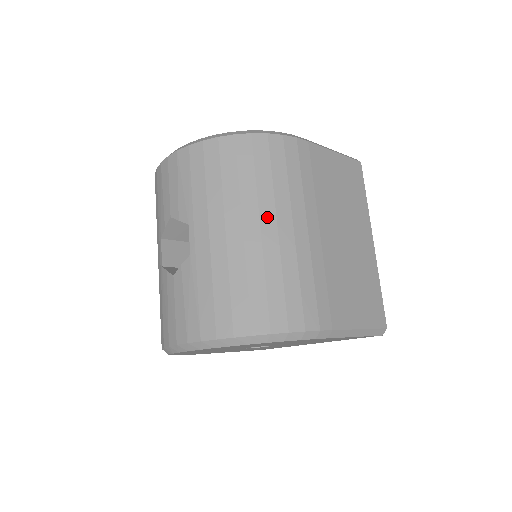
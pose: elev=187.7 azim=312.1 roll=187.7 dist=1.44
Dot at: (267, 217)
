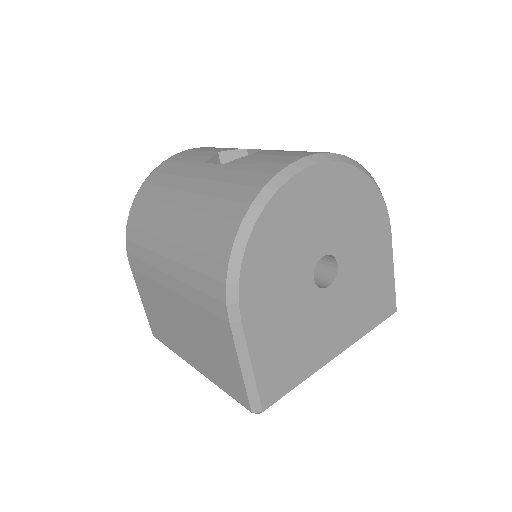
Dot at: occluded
